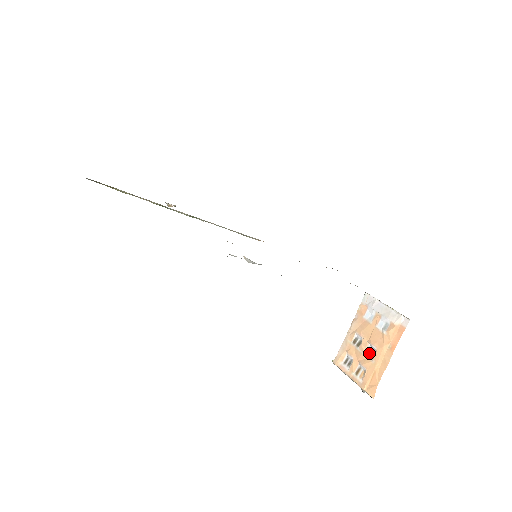
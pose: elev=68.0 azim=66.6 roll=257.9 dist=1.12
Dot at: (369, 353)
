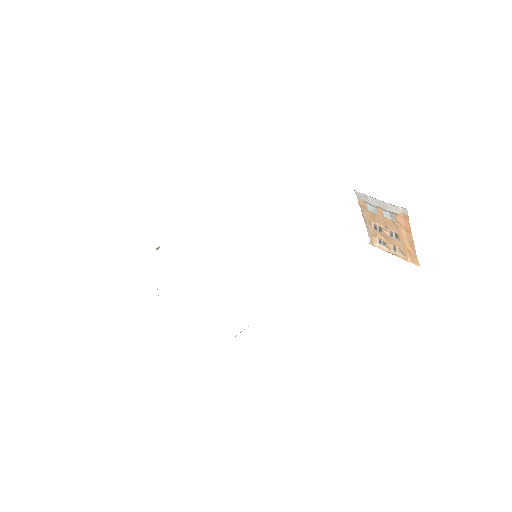
Dot at: (393, 236)
